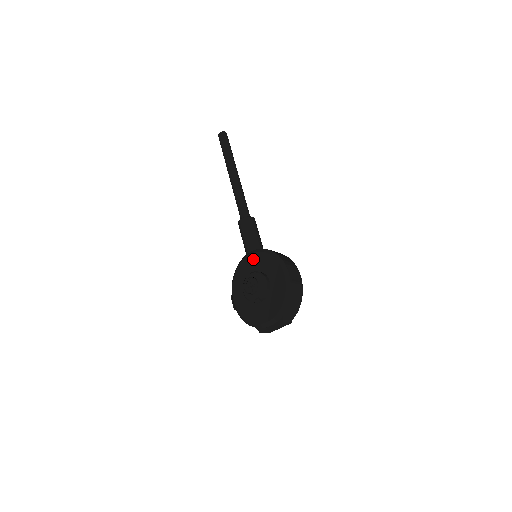
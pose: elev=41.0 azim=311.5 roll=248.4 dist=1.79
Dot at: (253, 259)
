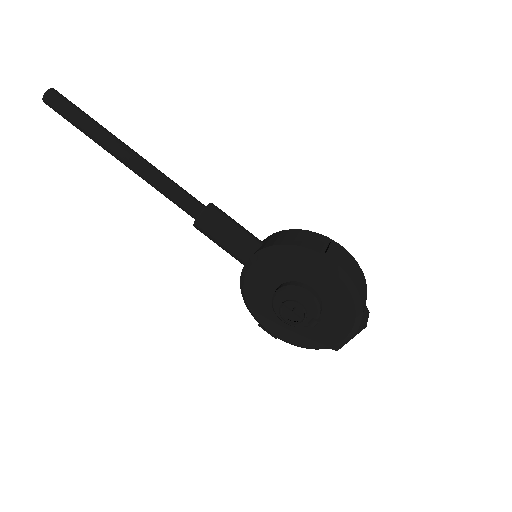
Dot at: (262, 270)
